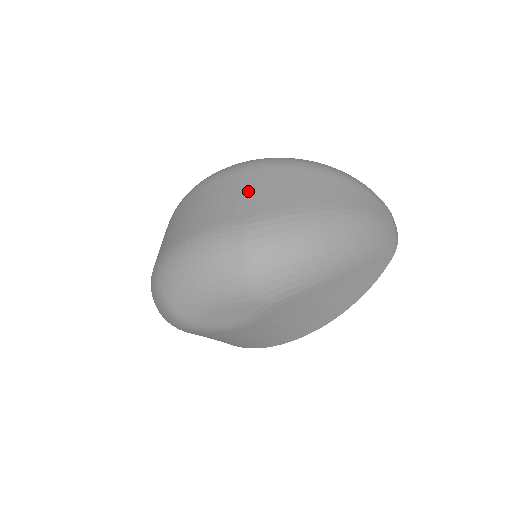
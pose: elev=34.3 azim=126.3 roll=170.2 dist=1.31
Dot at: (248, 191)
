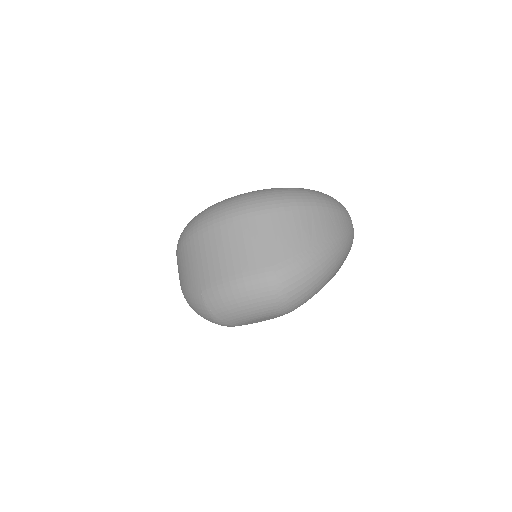
Dot at: (266, 238)
